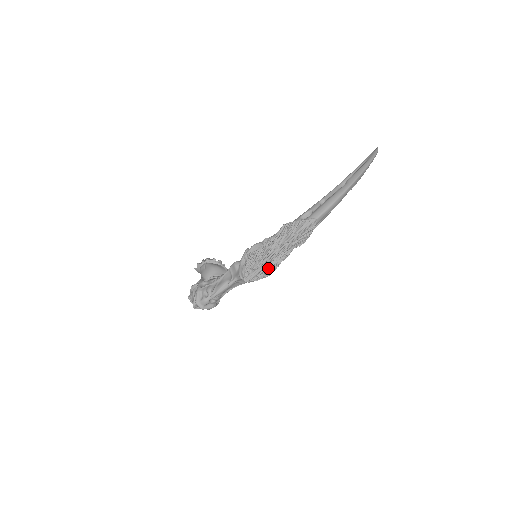
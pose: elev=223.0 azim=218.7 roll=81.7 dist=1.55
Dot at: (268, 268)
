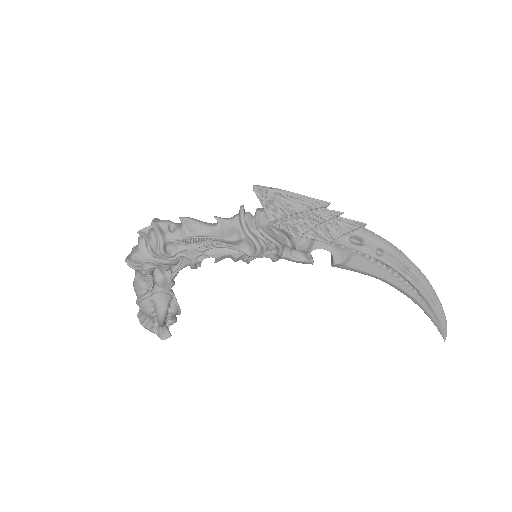
Dot at: (285, 200)
